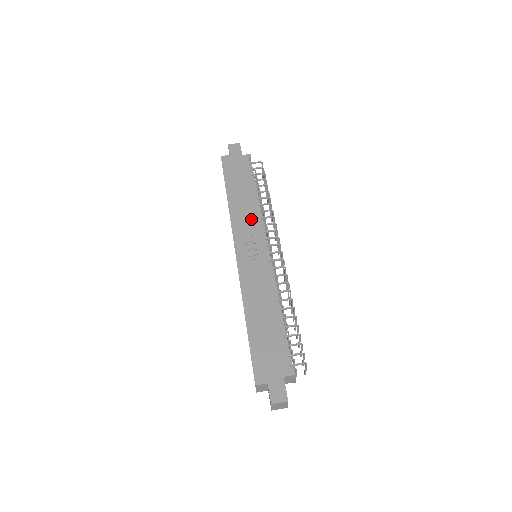
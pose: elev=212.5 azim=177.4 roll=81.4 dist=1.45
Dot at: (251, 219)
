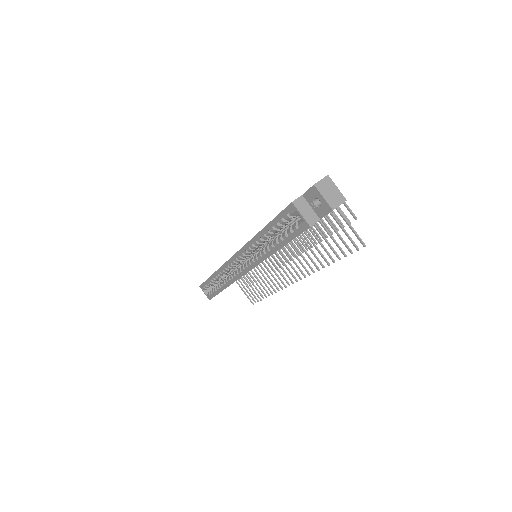
Dot at: occluded
